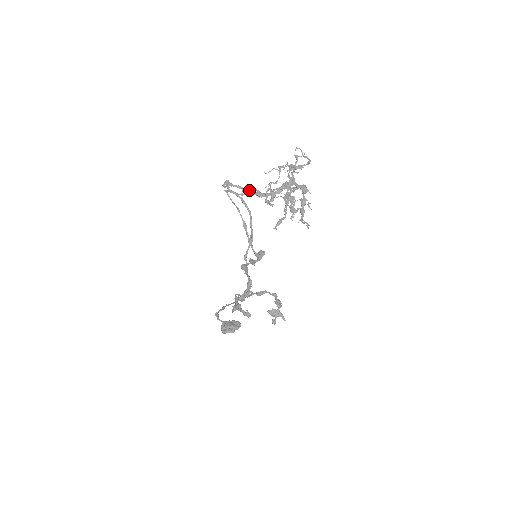
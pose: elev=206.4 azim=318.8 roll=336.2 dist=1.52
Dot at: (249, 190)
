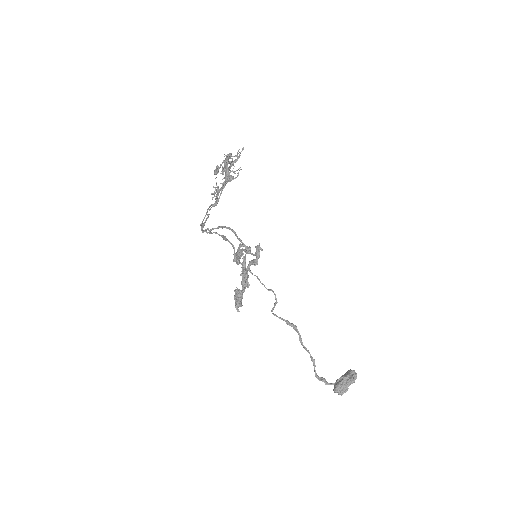
Dot at: (208, 209)
